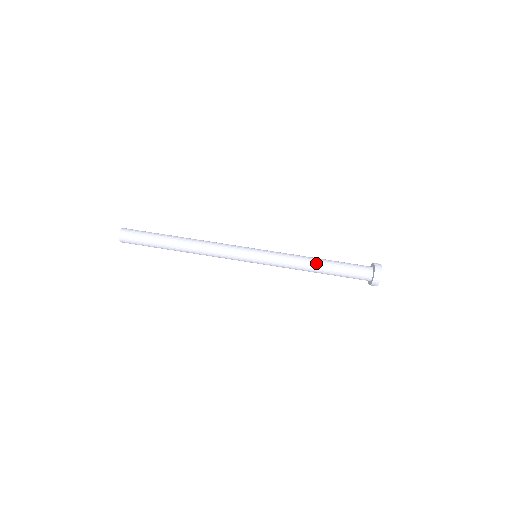
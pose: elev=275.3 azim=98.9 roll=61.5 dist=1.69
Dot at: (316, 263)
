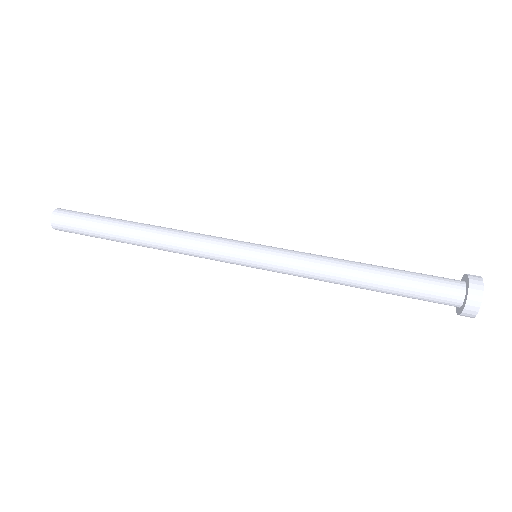
Dot at: (358, 263)
